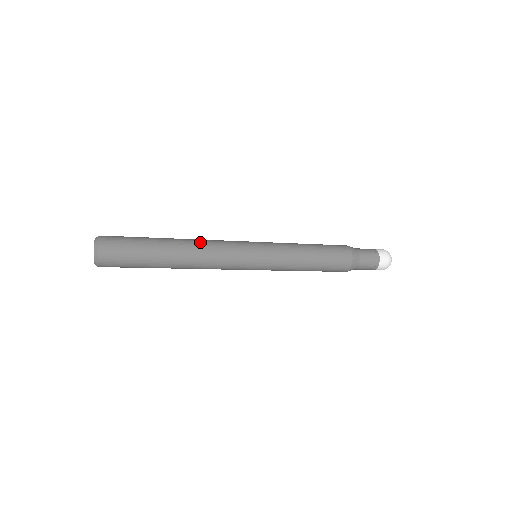
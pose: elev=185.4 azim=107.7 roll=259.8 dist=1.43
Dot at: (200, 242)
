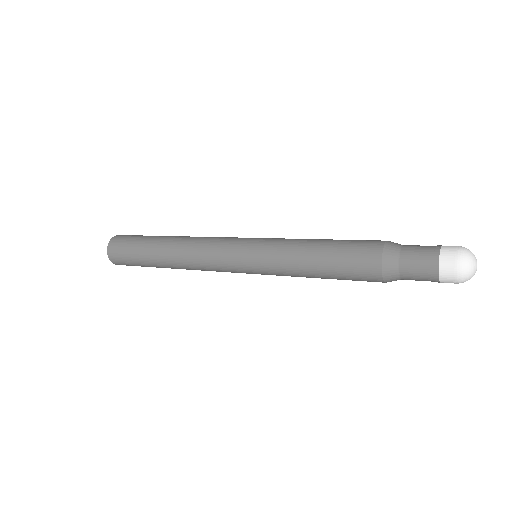
Dot at: (185, 249)
